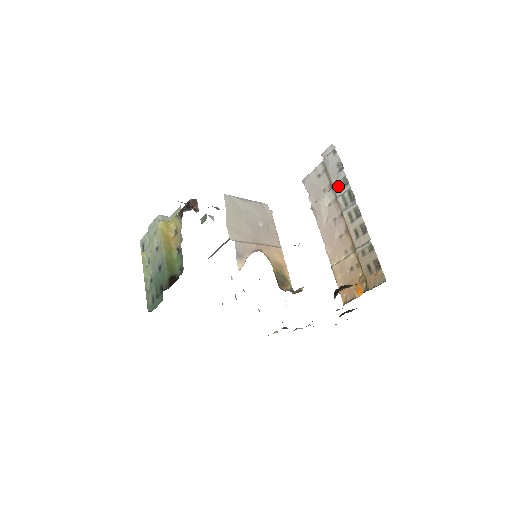
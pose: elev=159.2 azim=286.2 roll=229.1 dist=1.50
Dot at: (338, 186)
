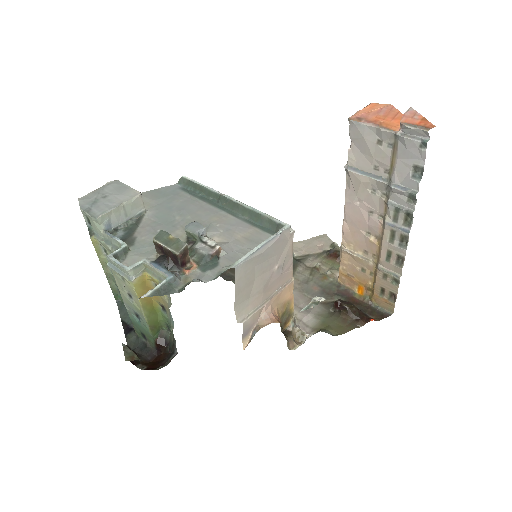
Dot at: (399, 193)
